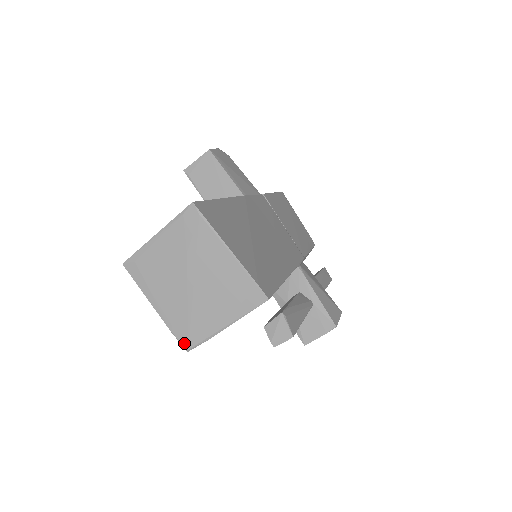
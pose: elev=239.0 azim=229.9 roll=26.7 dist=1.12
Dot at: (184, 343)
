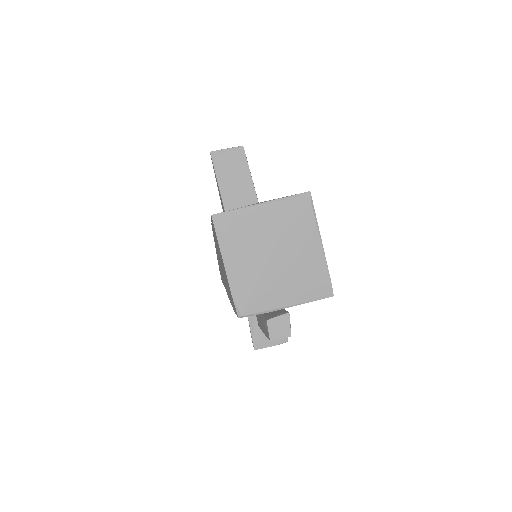
Dot at: (240, 309)
